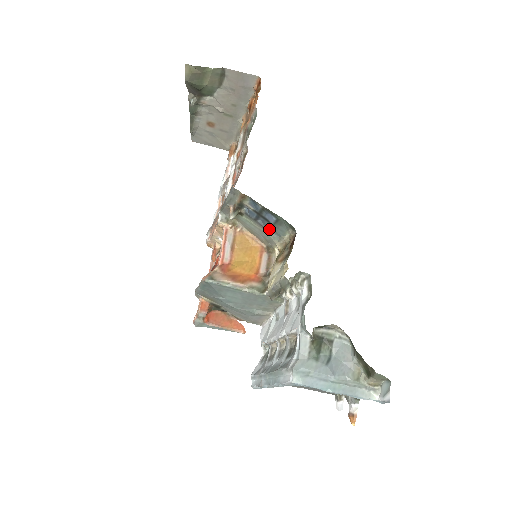
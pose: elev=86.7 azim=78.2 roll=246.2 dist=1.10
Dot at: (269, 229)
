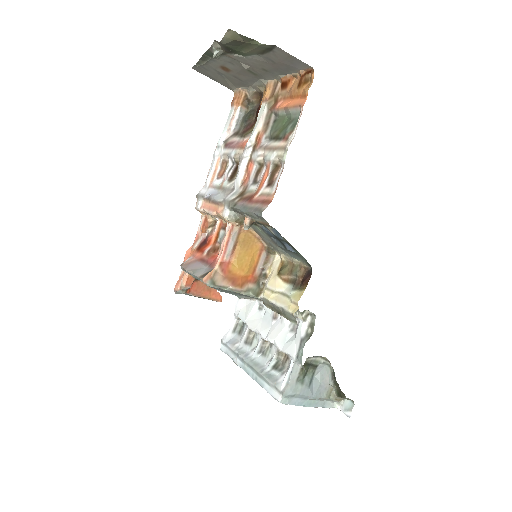
Dot at: (281, 247)
